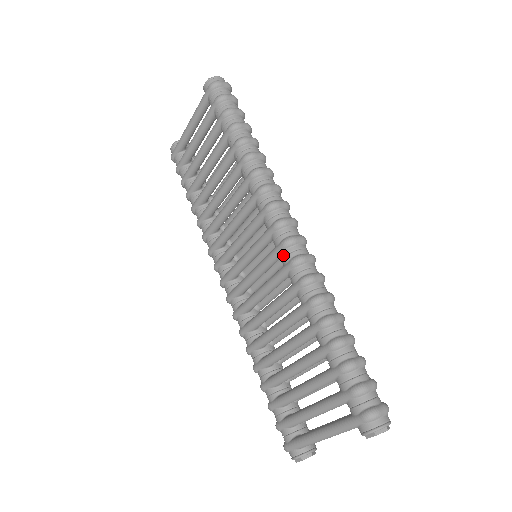
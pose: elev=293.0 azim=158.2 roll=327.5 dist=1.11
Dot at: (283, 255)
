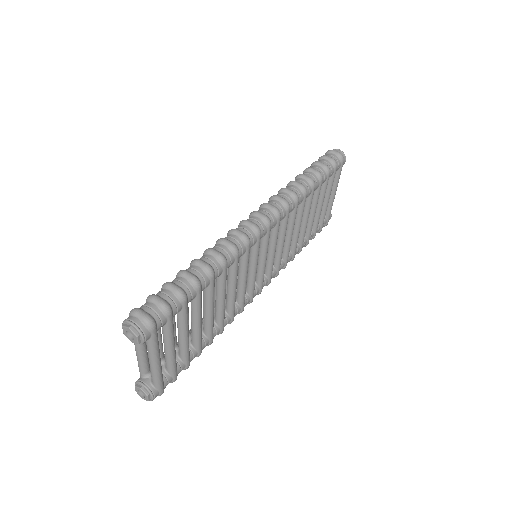
Dot at: occluded
